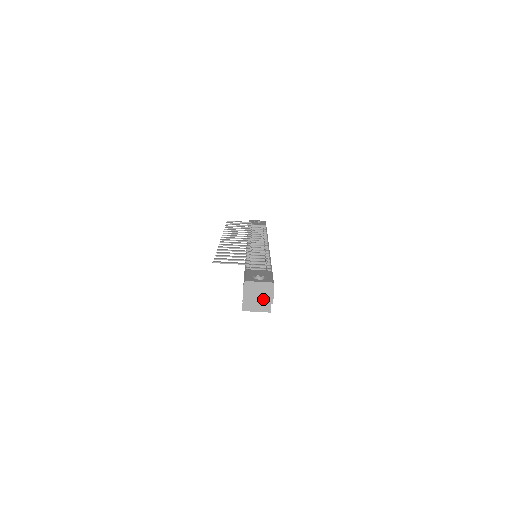
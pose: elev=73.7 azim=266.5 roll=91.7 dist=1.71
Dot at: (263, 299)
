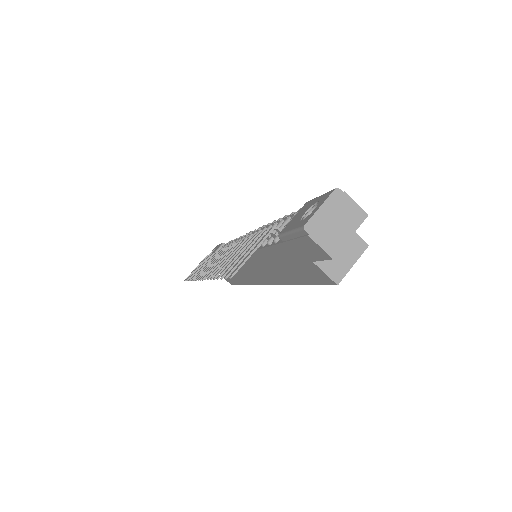
Dot at: (350, 224)
